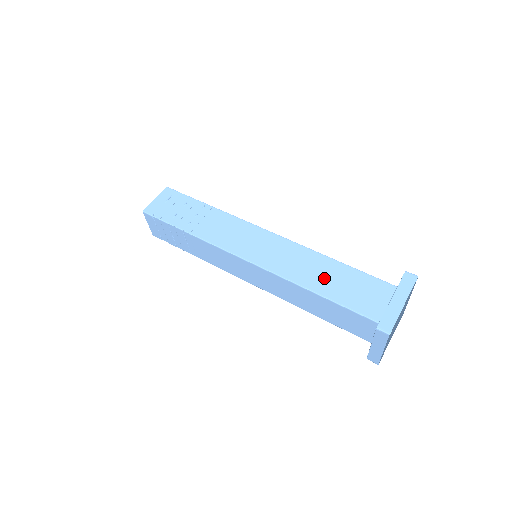
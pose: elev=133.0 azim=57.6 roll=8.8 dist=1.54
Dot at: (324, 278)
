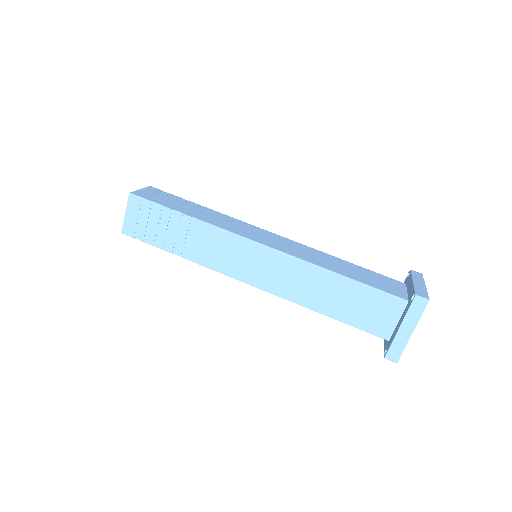
Dot at: (342, 267)
